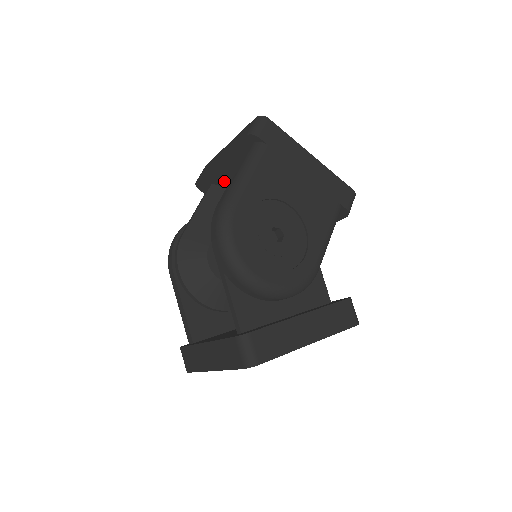
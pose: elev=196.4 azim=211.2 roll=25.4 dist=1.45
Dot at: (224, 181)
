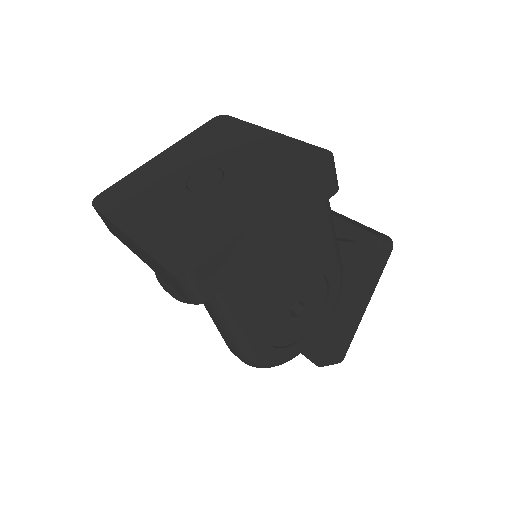
Dot at: occluded
